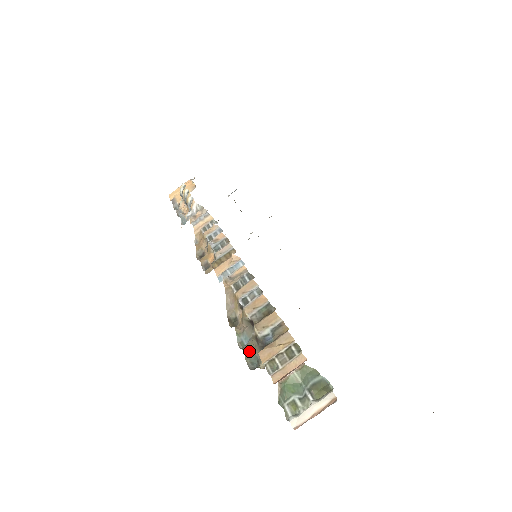
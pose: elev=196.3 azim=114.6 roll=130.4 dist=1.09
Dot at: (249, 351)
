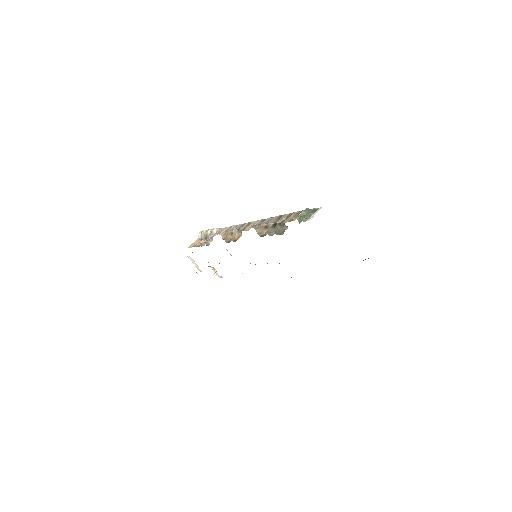
Dot at: (277, 232)
